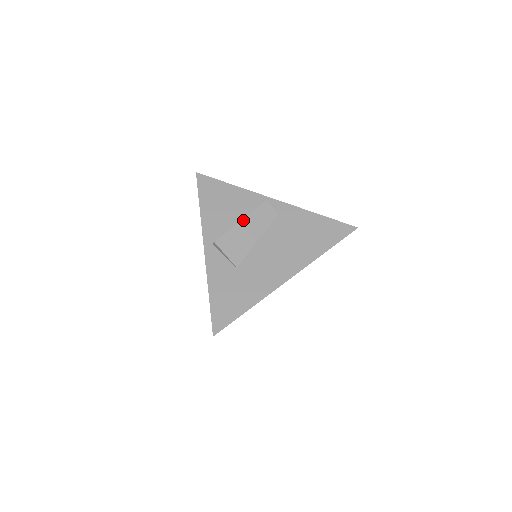
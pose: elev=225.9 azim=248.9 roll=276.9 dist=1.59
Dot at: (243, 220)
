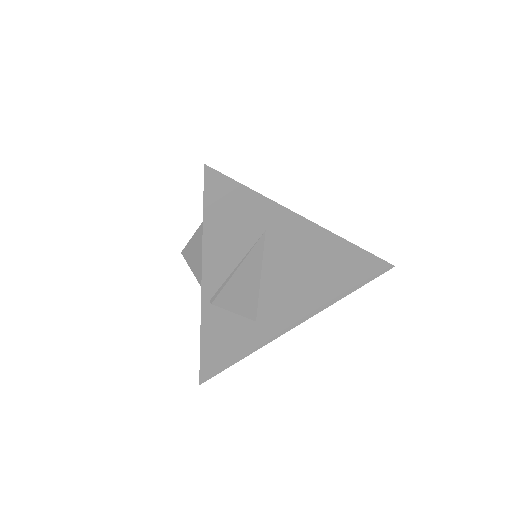
Dot at: occluded
